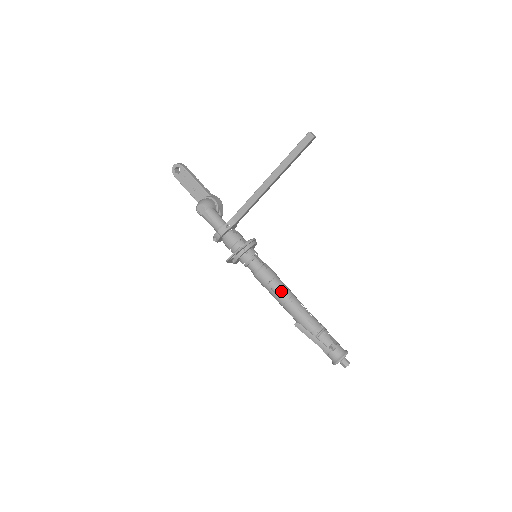
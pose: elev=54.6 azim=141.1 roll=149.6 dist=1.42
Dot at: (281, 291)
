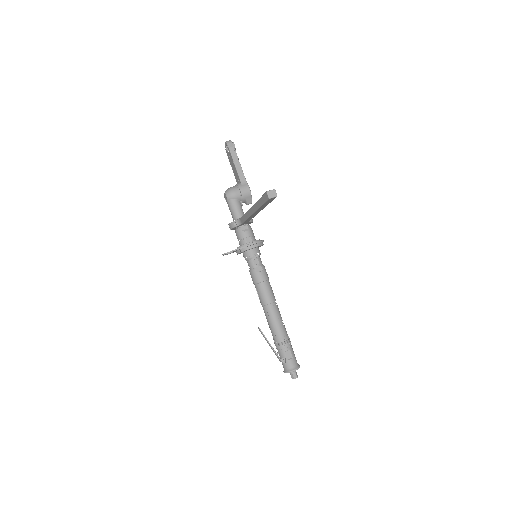
Dot at: (261, 296)
